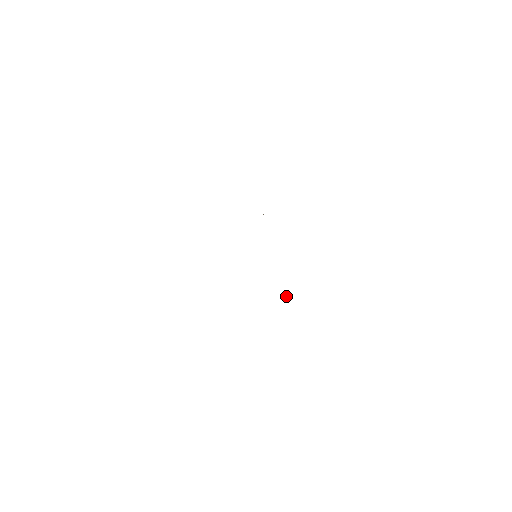
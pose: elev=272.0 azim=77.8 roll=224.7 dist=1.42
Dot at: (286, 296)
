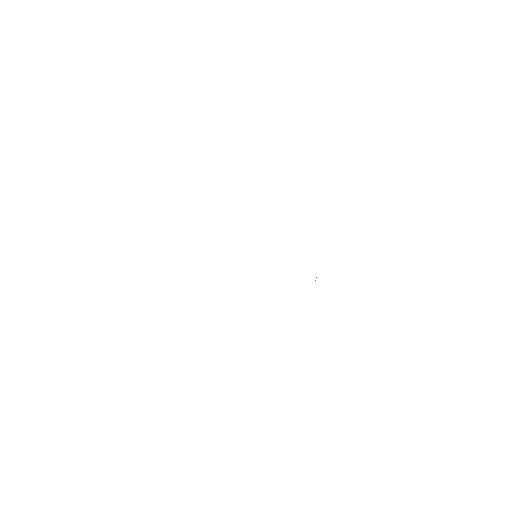
Dot at: occluded
